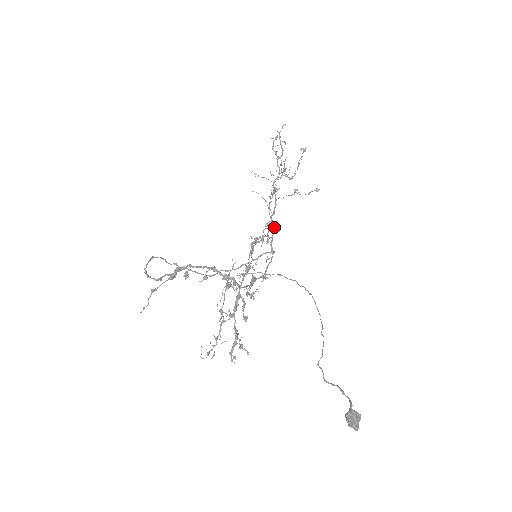
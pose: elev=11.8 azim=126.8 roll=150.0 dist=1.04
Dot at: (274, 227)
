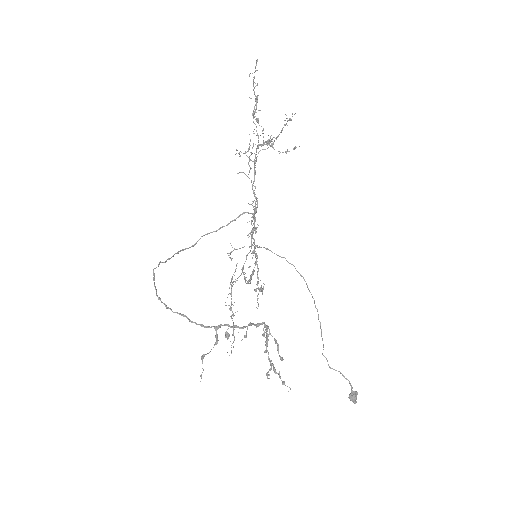
Dot at: (257, 200)
